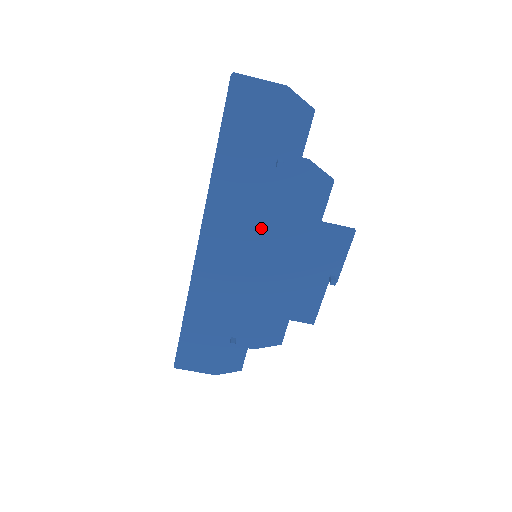
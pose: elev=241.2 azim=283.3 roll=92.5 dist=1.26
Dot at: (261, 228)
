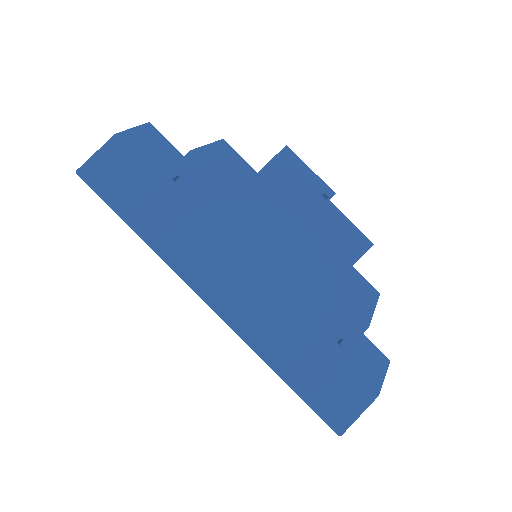
Dot at: (228, 232)
